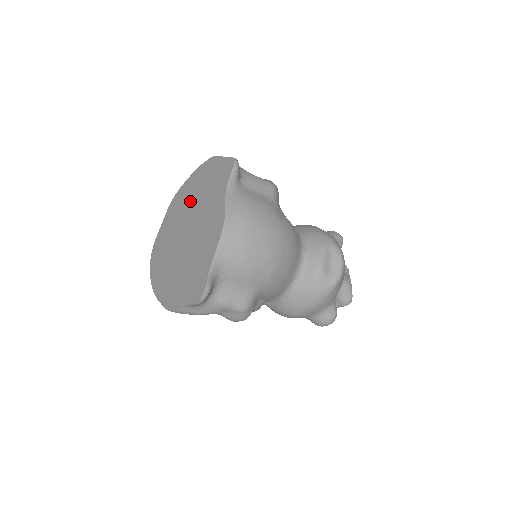
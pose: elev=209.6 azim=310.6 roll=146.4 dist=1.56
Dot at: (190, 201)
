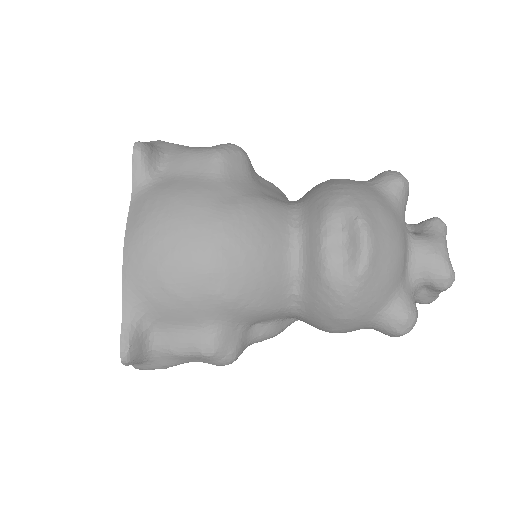
Dot at: occluded
